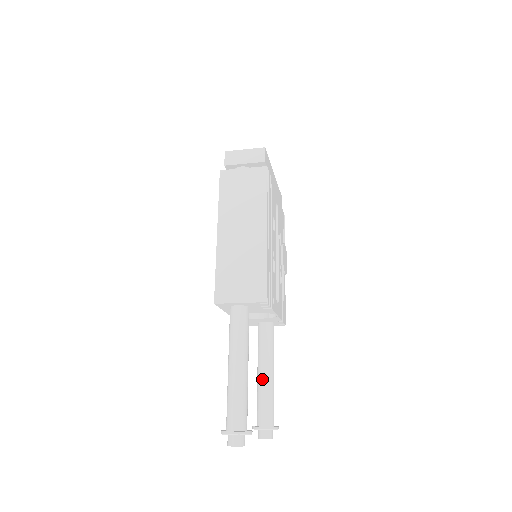
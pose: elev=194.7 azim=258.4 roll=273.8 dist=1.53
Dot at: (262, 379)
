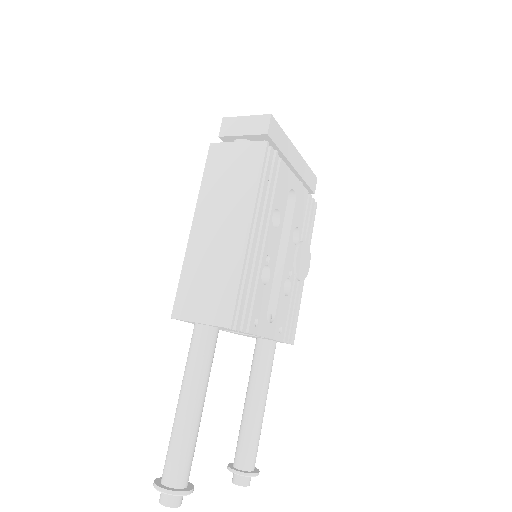
Dot at: (247, 410)
